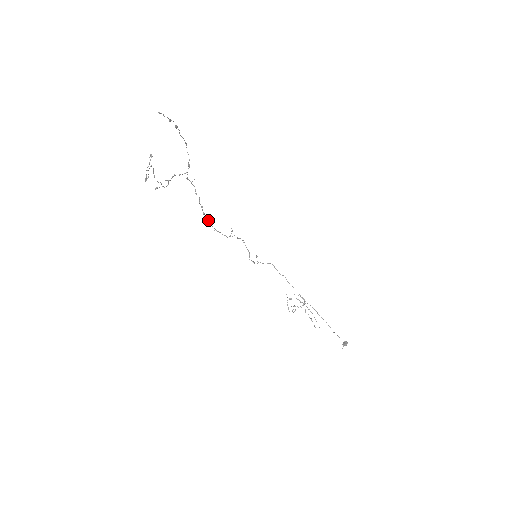
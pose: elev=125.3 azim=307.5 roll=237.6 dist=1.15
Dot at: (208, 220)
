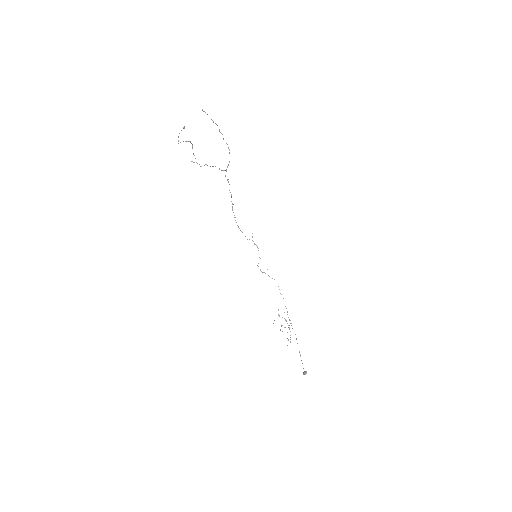
Dot at: (235, 217)
